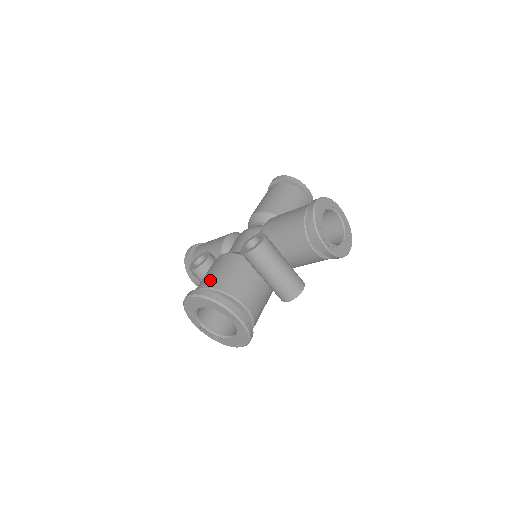
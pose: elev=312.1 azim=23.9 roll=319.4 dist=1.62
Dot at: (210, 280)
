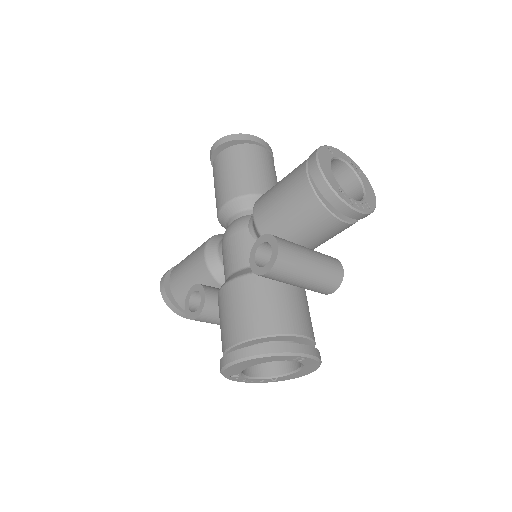
Dot at: (238, 329)
